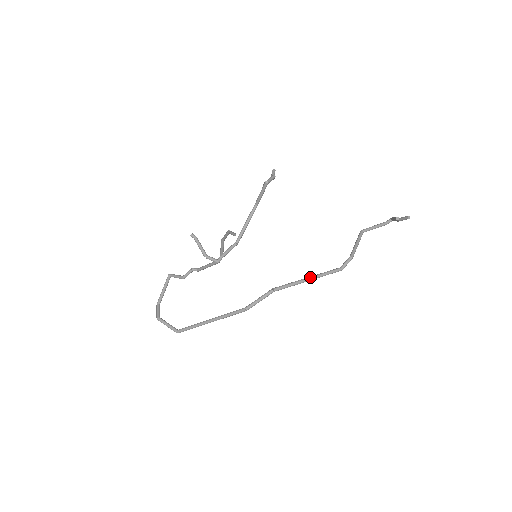
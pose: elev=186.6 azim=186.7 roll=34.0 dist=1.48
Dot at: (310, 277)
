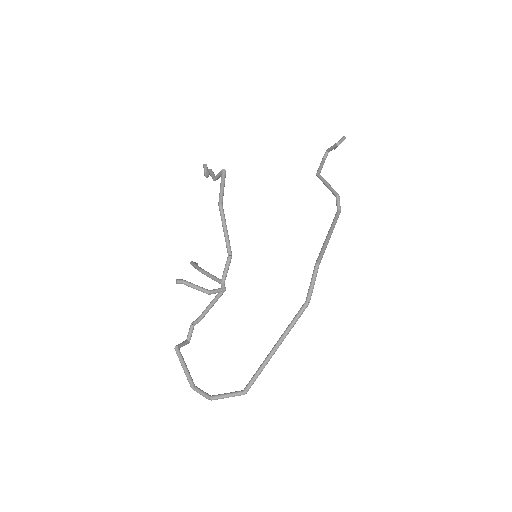
Dot at: (329, 233)
